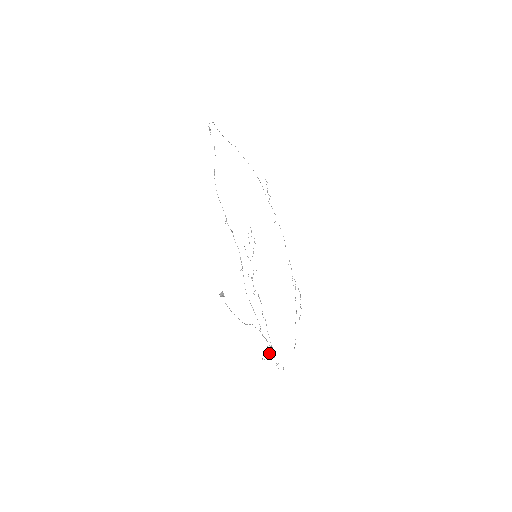
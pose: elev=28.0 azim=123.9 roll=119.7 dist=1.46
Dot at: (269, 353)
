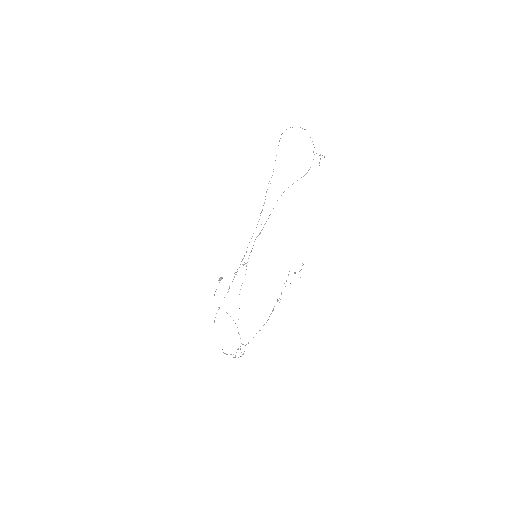
Dot at: (238, 348)
